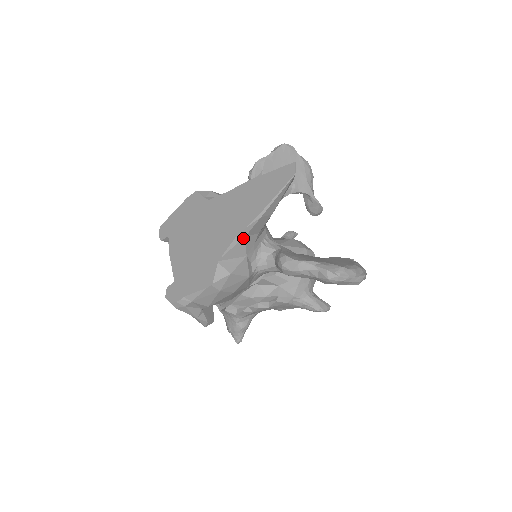
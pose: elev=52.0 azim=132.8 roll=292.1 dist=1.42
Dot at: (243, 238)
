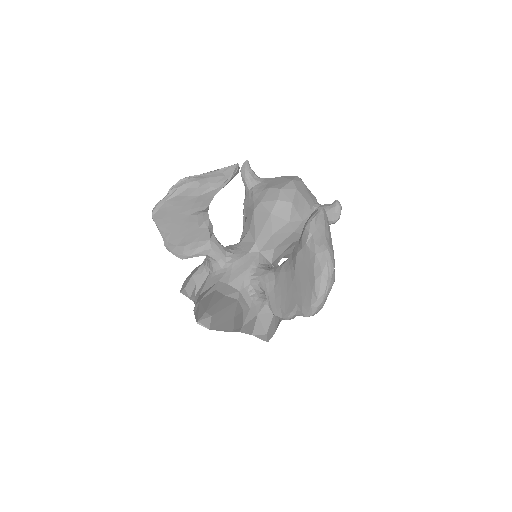
Dot at: (243, 327)
